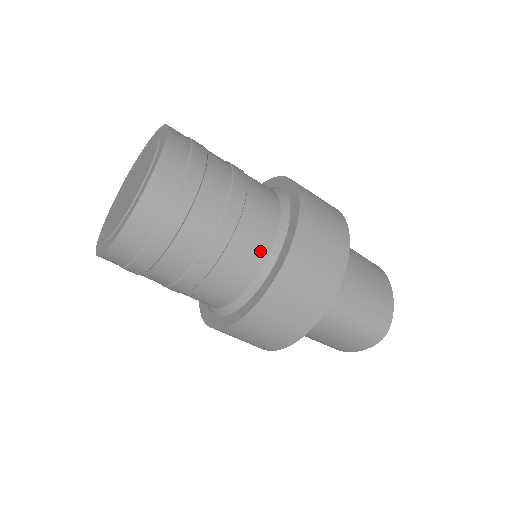
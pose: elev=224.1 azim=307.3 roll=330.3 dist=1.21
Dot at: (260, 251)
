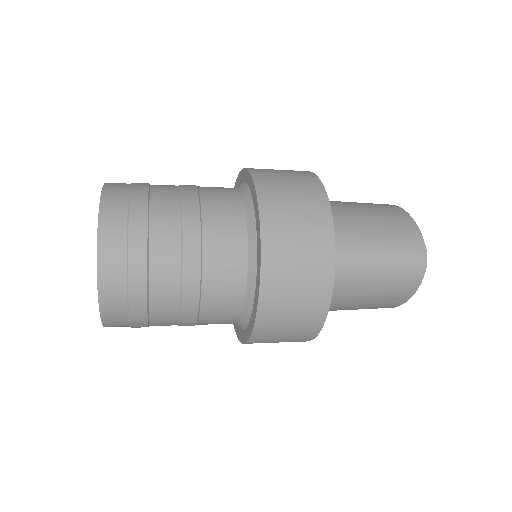
Dot at: (237, 242)
